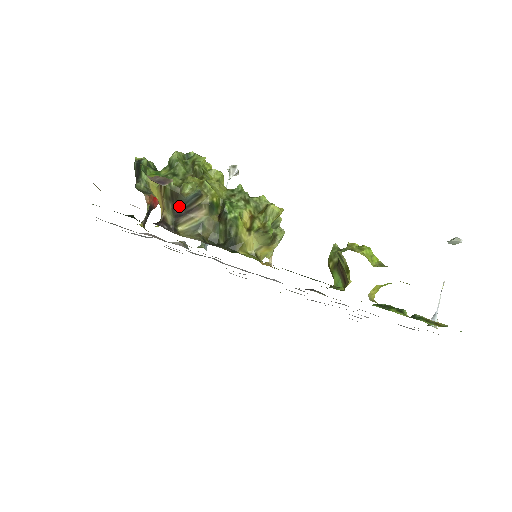
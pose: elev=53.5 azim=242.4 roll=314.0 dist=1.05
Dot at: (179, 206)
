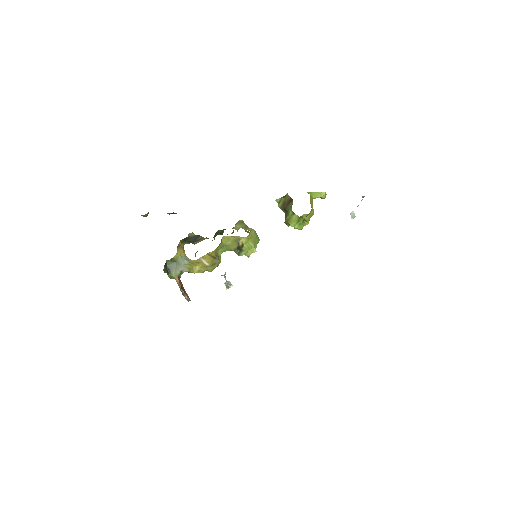
Dot at: (190, 240)
